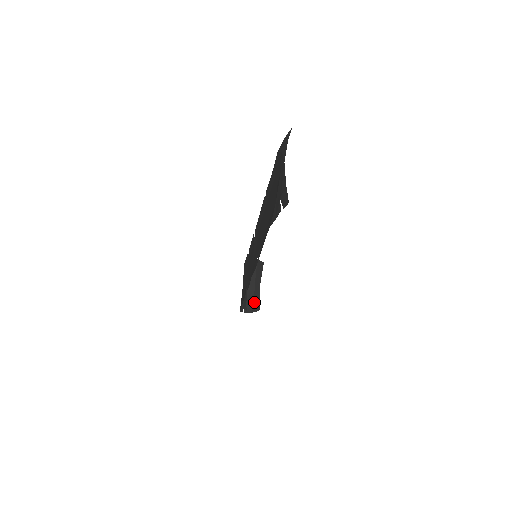
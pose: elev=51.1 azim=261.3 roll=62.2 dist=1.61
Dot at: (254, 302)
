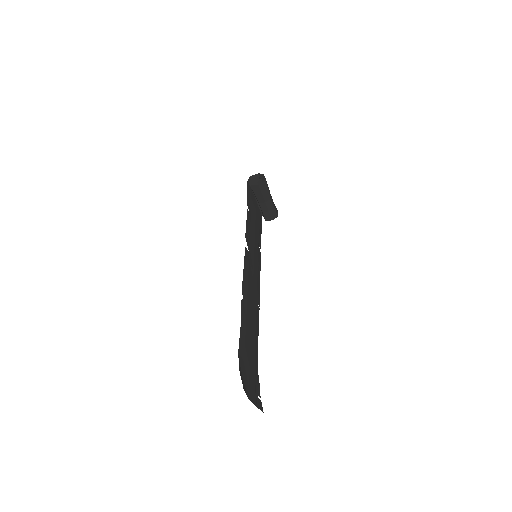
Dot at: (271, 216)
